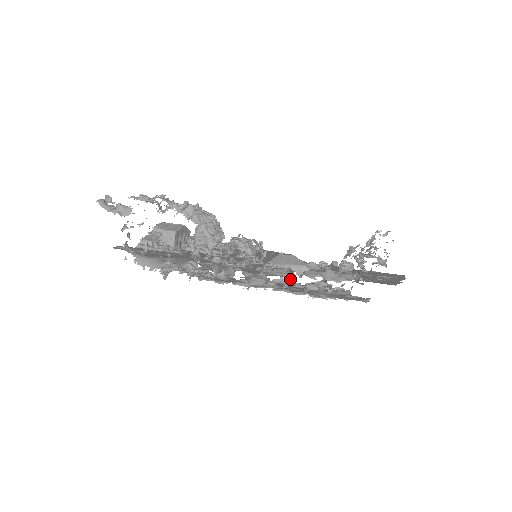
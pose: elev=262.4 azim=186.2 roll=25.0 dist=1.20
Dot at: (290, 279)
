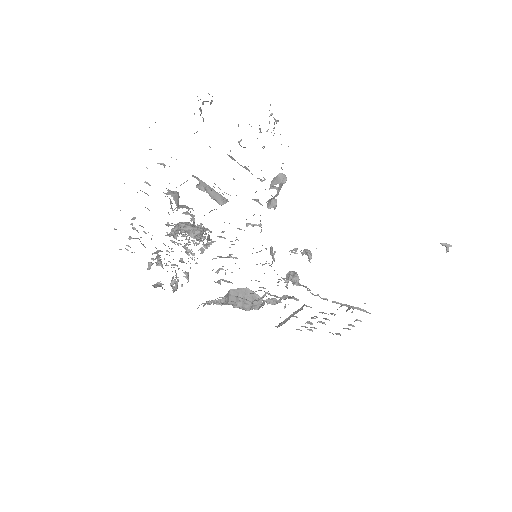
Dot at: occluded
